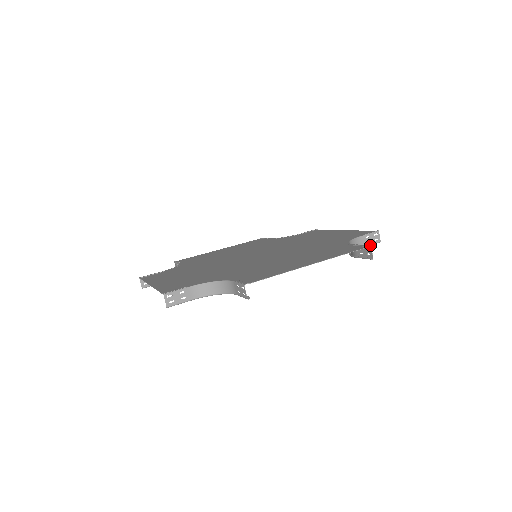
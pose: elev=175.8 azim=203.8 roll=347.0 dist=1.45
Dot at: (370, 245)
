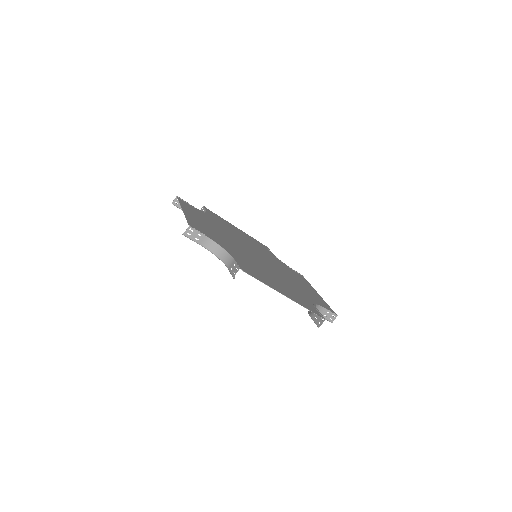
Dot at: (325, 319)
